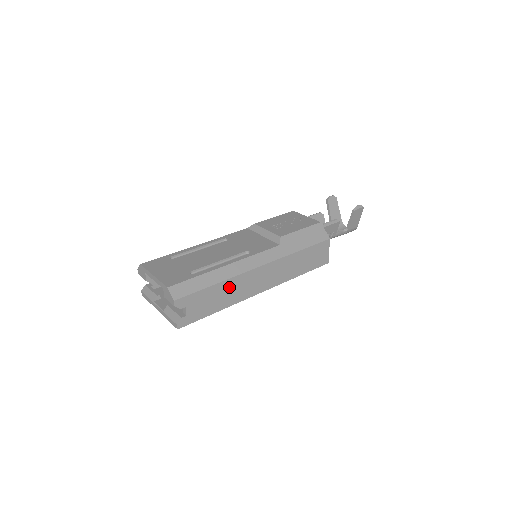
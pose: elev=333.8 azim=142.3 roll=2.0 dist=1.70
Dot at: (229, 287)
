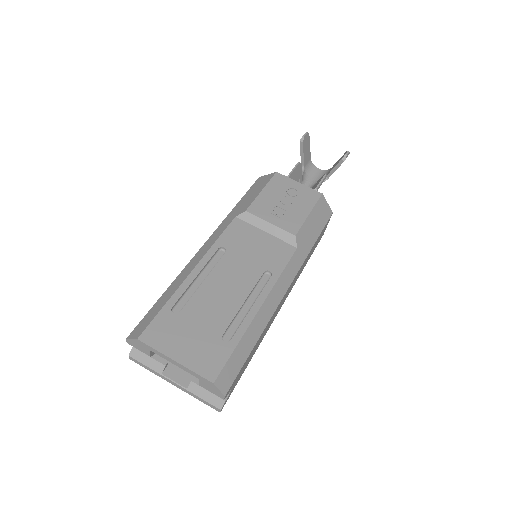
Dot at: (263, 333)
